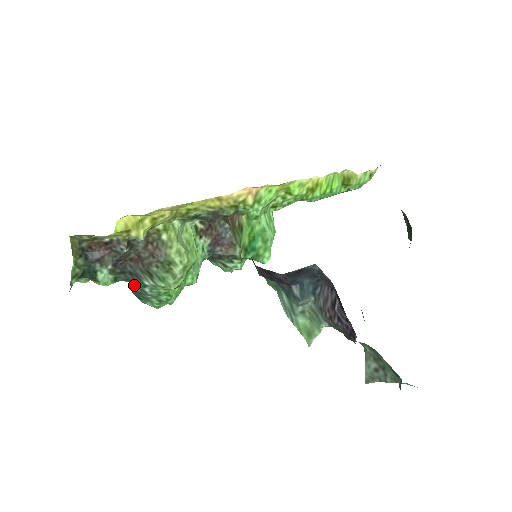
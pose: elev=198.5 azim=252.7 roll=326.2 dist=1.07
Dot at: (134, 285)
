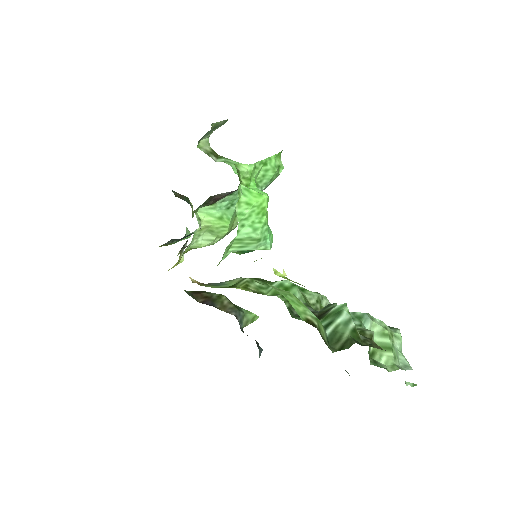
Dot at: occluded
